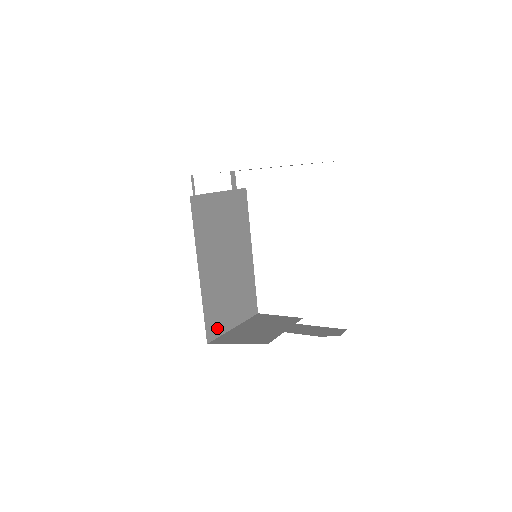
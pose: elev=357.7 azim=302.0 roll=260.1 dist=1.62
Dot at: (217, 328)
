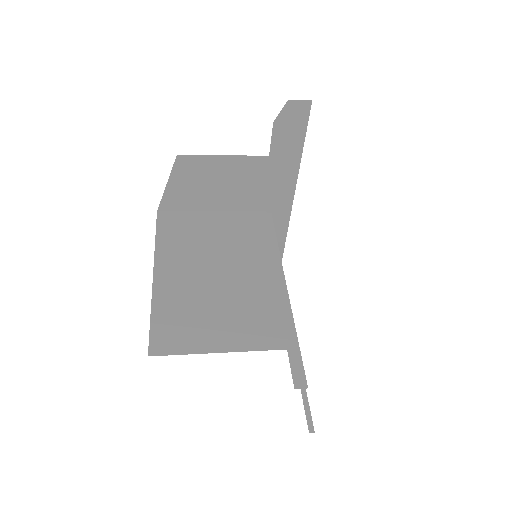
Dot at: (177, 343)
